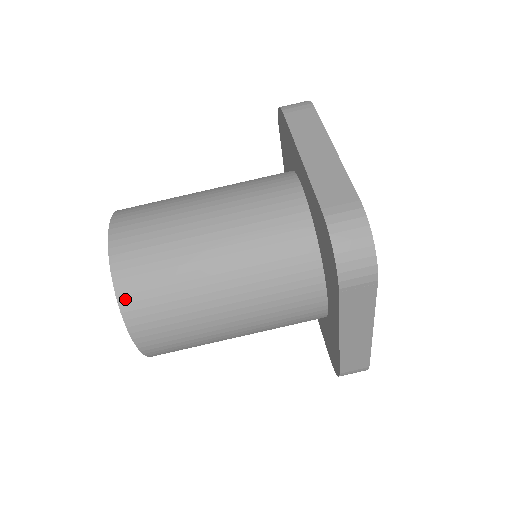
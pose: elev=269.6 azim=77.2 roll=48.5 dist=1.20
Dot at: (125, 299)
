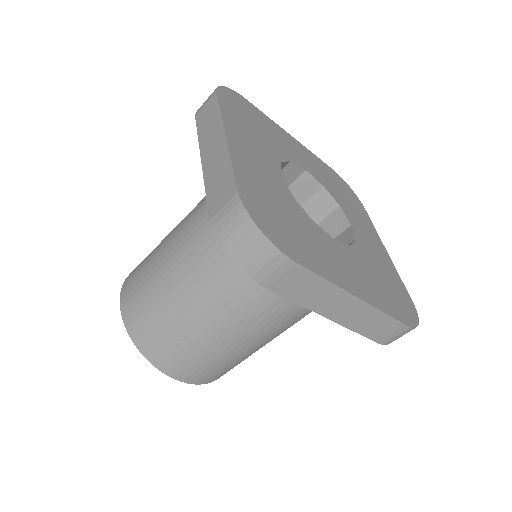
Dot at: occluded
